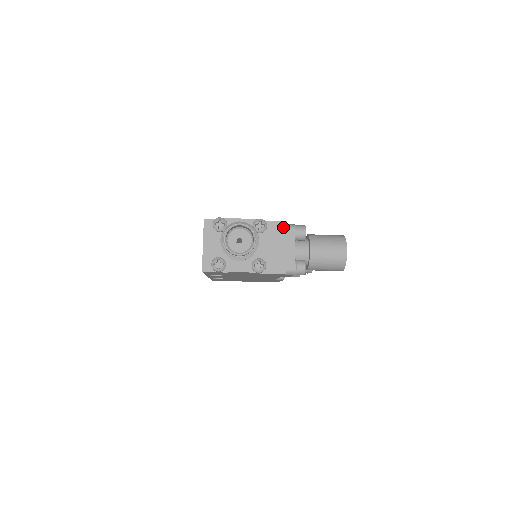
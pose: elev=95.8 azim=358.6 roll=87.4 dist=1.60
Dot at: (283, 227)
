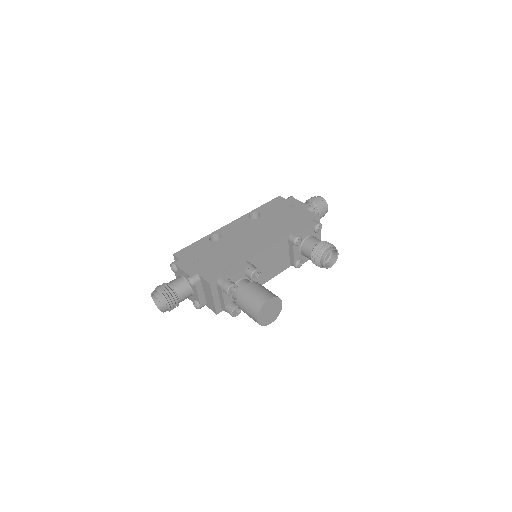
Dot at: (209, 286)
